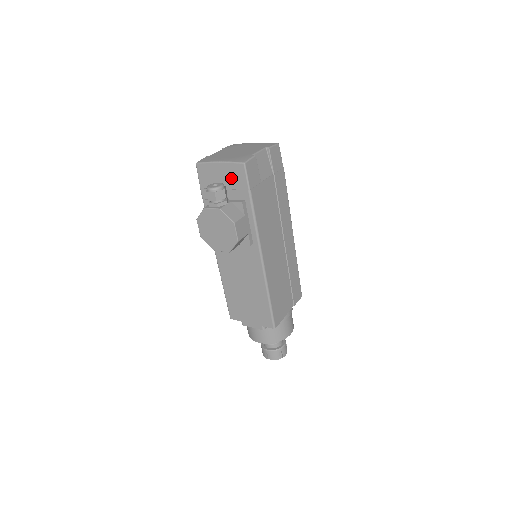
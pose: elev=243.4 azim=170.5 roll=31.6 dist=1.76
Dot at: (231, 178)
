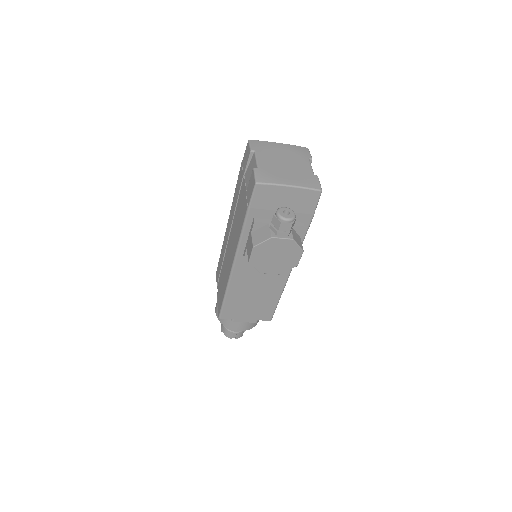
Dot at: (298, 202)
